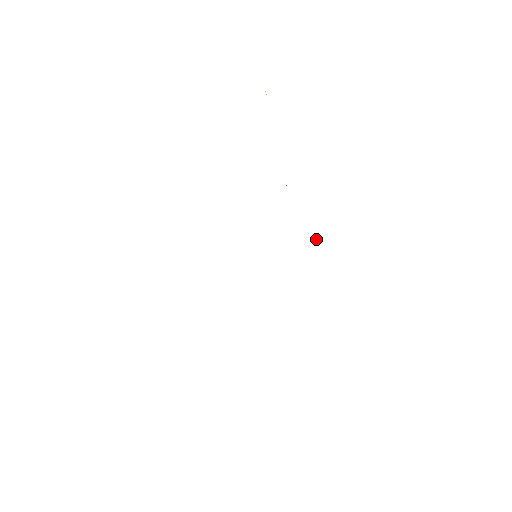
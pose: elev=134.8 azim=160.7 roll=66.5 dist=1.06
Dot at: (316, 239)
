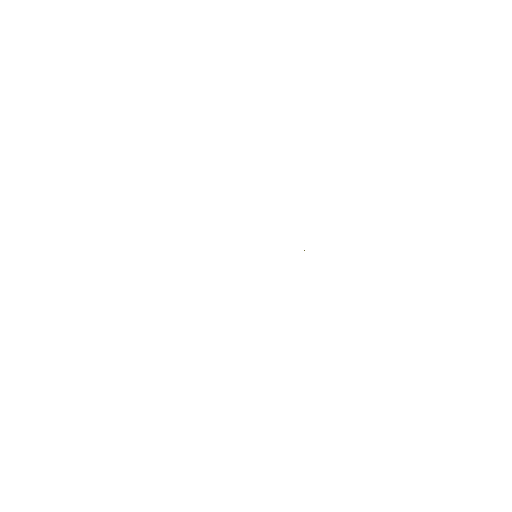
Dot at: occluded
